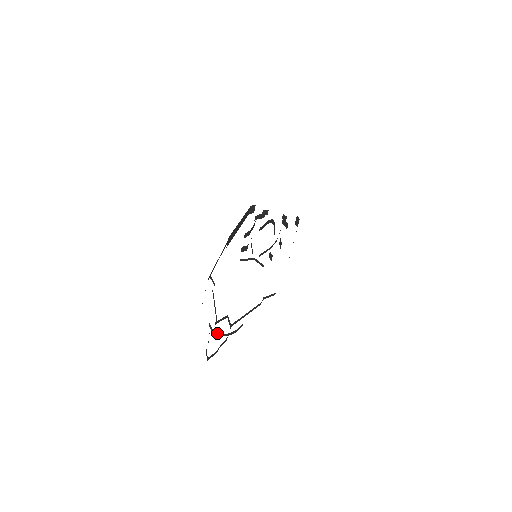
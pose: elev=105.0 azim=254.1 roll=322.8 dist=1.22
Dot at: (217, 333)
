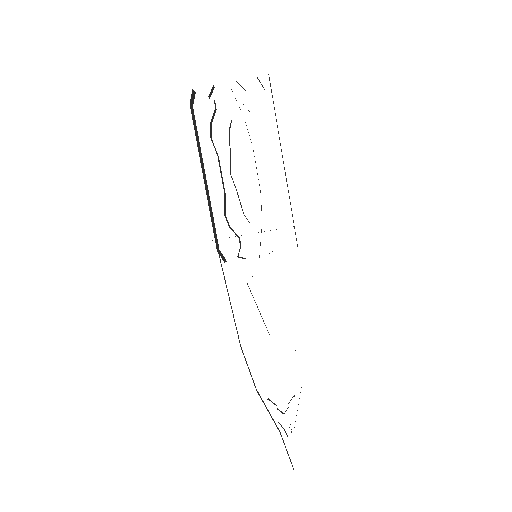
Dot at: occluded
